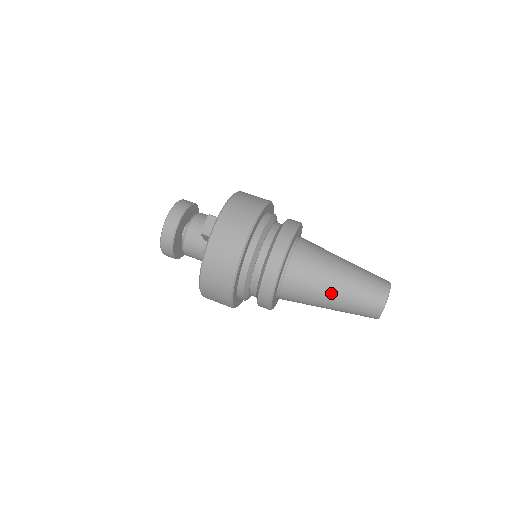
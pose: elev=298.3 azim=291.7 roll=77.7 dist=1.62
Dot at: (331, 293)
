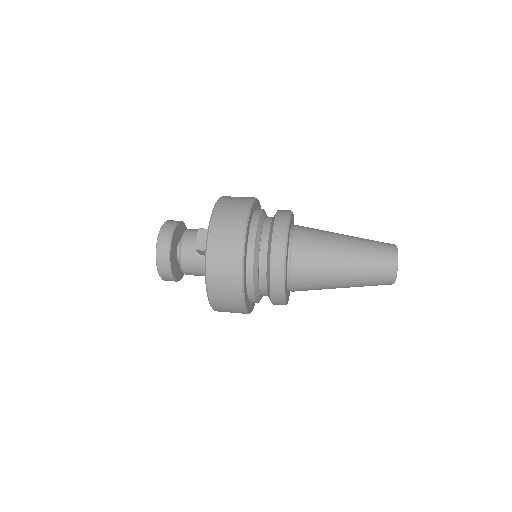
Dot at: (341, 272)
